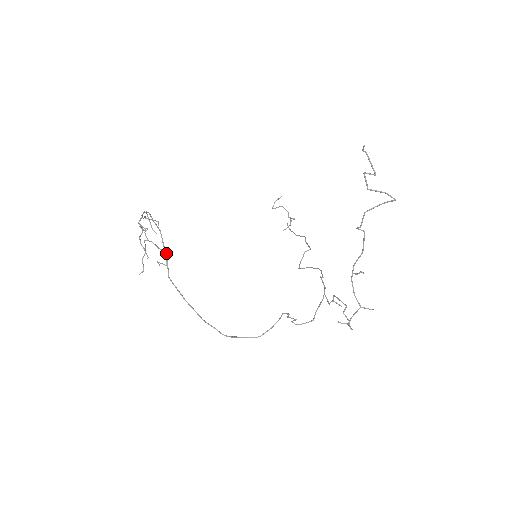
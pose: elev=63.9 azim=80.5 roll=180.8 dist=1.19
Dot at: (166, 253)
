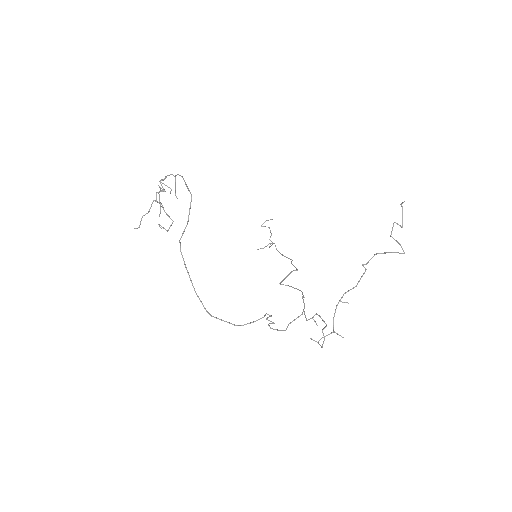
Dot at: (172, 220)
